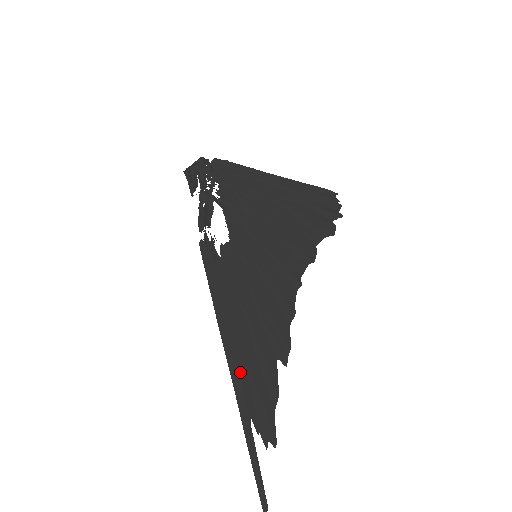
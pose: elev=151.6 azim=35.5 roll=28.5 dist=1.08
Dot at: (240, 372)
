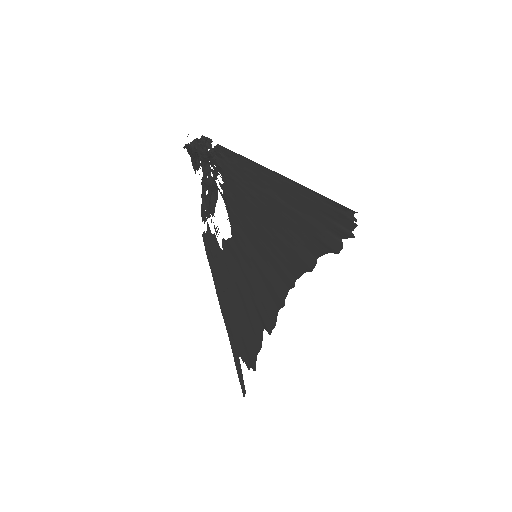
Dot at: (234, 331)
